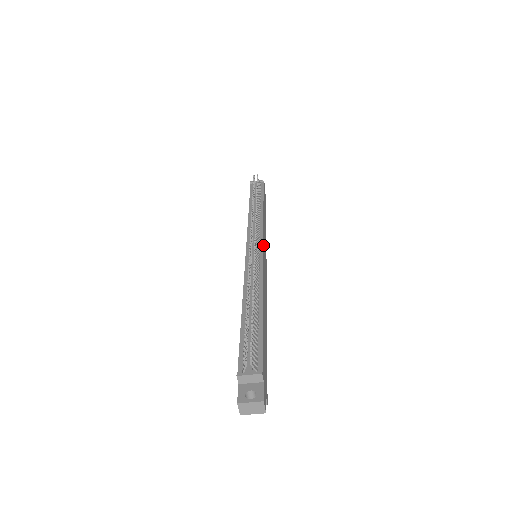
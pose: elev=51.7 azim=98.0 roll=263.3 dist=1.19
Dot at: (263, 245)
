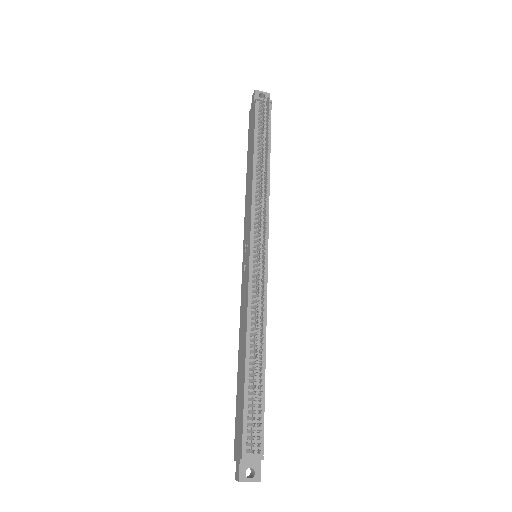
Dot at: occluded
